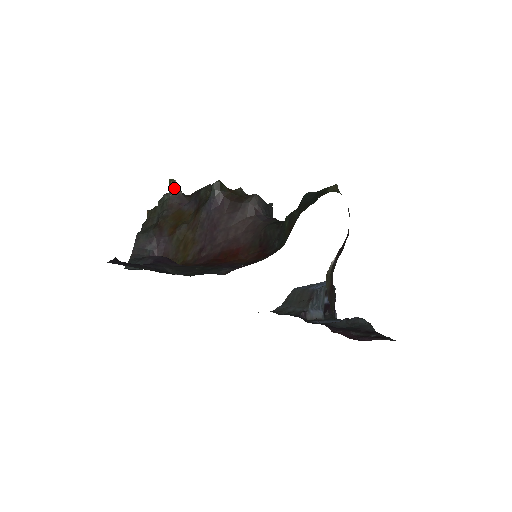
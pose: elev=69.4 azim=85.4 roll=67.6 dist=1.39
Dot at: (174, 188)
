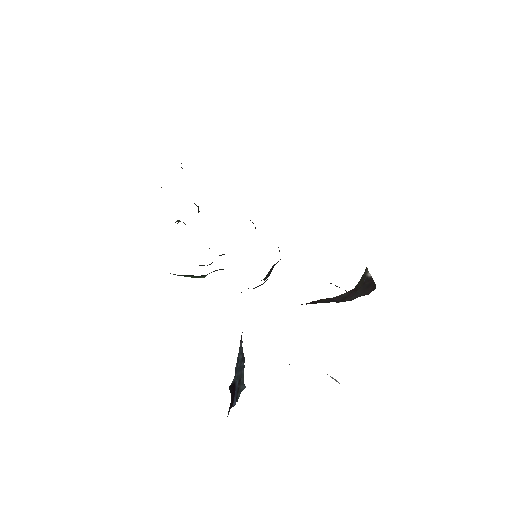
Dot at: (198, 208)
